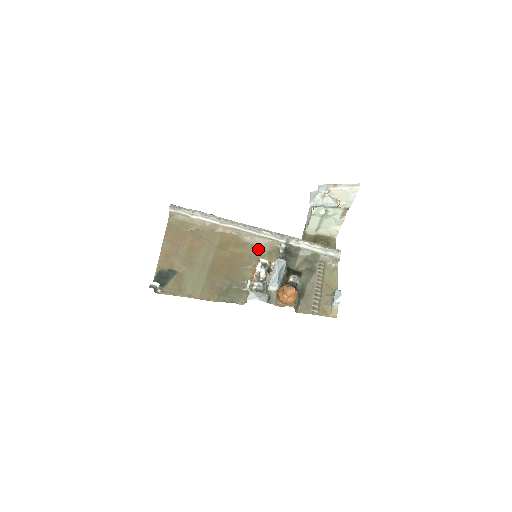
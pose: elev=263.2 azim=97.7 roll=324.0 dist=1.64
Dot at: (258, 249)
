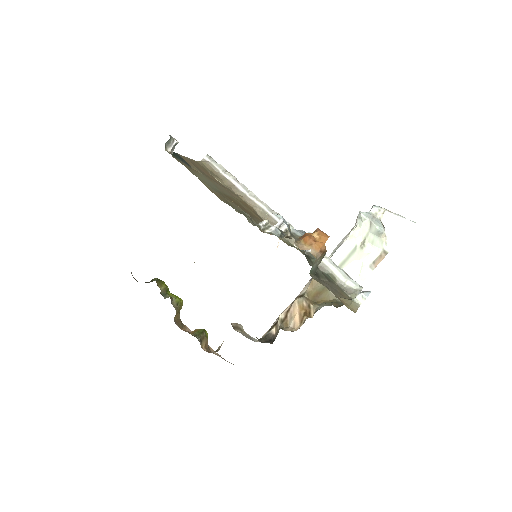
Dot at: occluded
